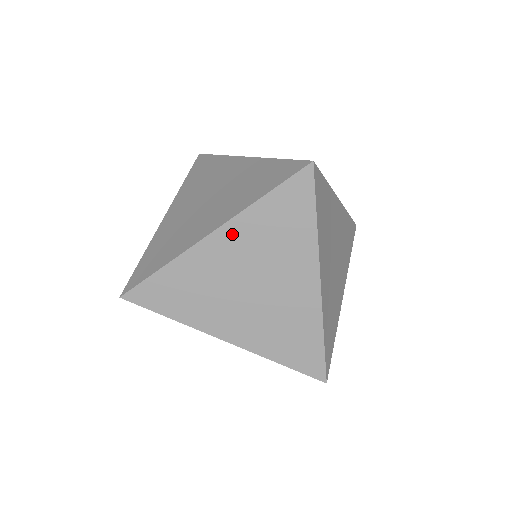
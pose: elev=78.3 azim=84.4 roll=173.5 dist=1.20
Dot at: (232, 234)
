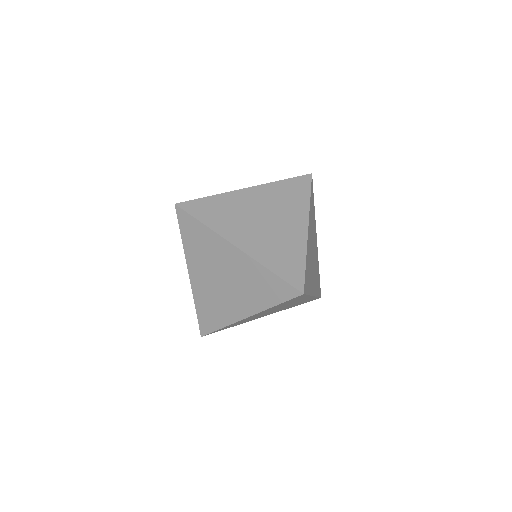
Dot at: (260, 191)
